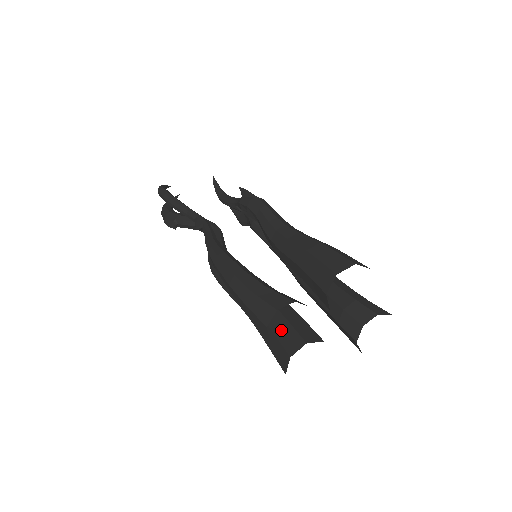
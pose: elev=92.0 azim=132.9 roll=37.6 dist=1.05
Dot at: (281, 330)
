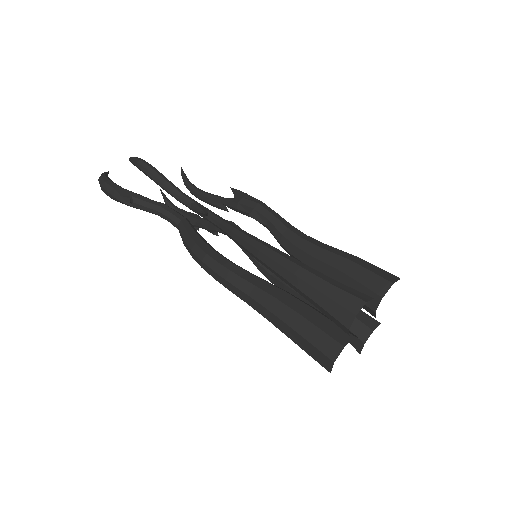
Dot at: (323, 324)
